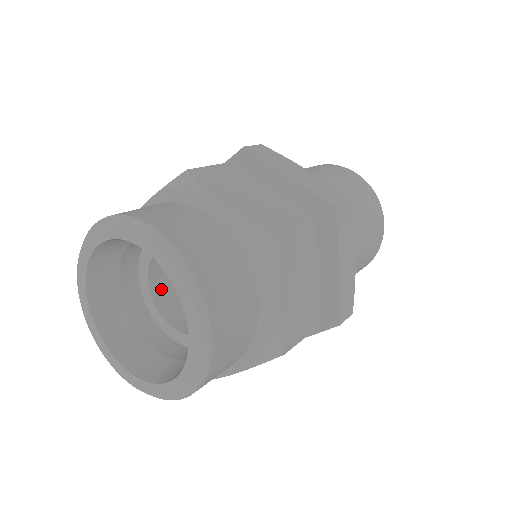
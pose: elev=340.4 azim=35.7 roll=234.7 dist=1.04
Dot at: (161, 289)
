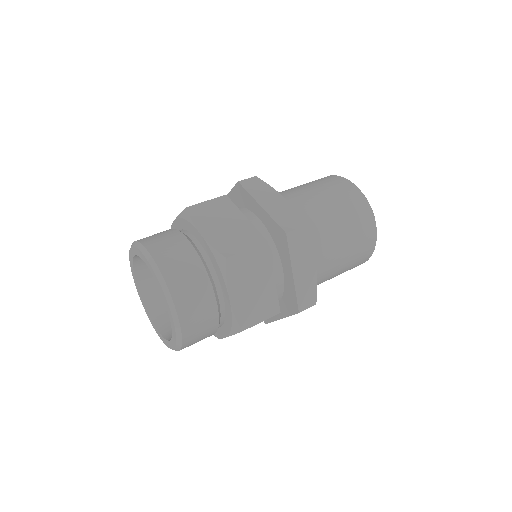
Dot at: occluded
